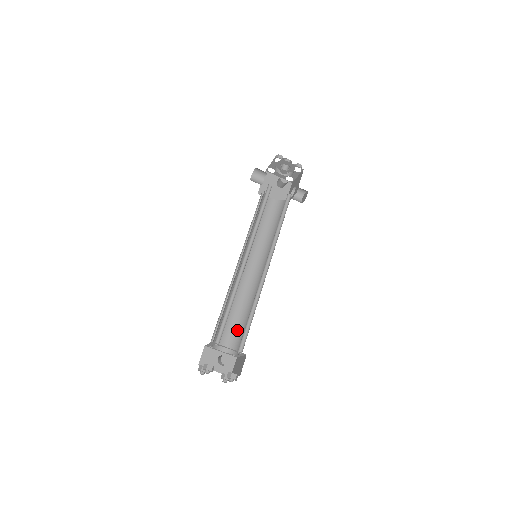
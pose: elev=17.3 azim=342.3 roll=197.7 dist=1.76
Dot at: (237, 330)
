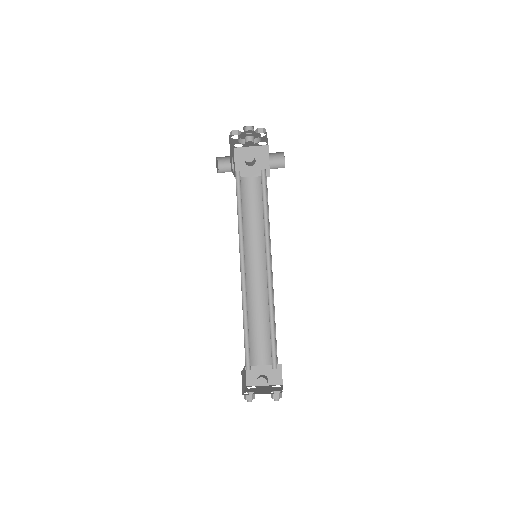
Dot at: (269, 339)
